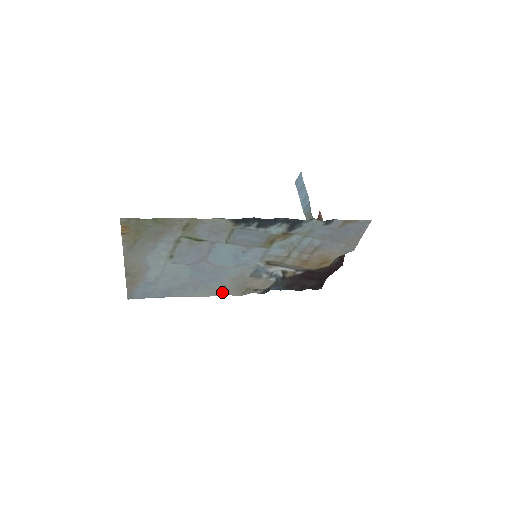
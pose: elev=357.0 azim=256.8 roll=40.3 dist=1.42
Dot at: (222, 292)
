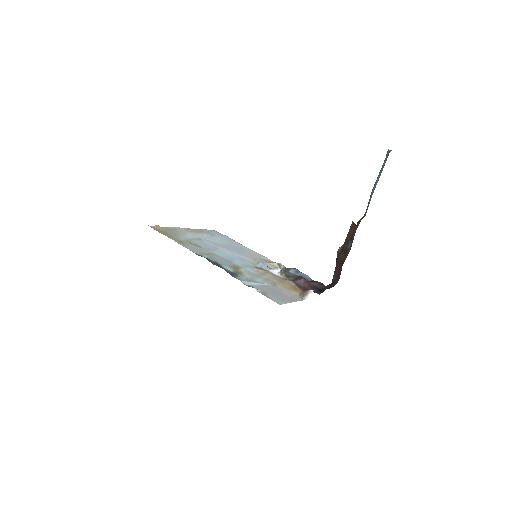
Dot at: (258, 255)
